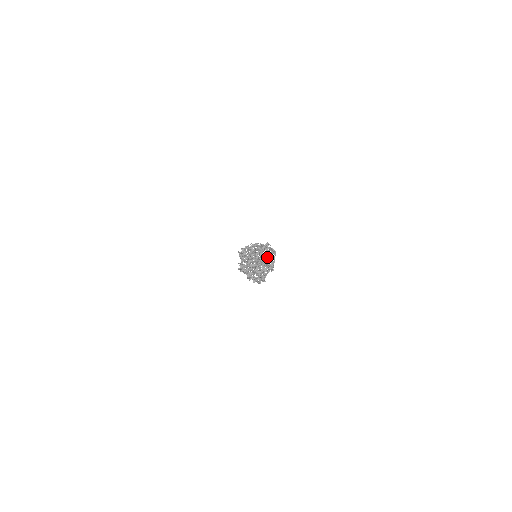
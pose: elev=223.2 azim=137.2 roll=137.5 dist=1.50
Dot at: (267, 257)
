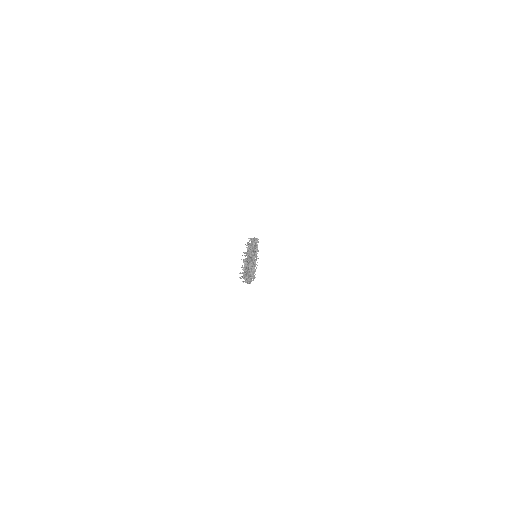
Dot at: (252, 271)
